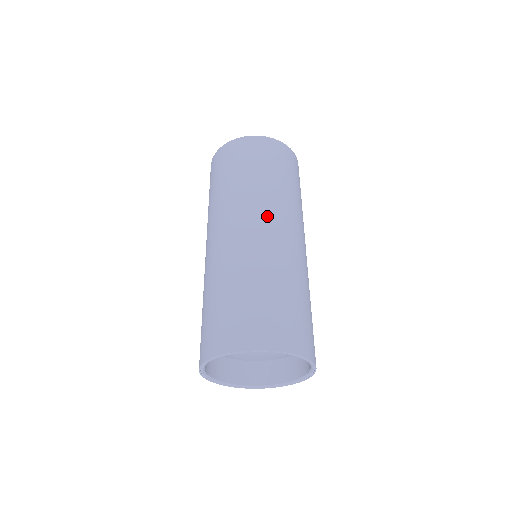
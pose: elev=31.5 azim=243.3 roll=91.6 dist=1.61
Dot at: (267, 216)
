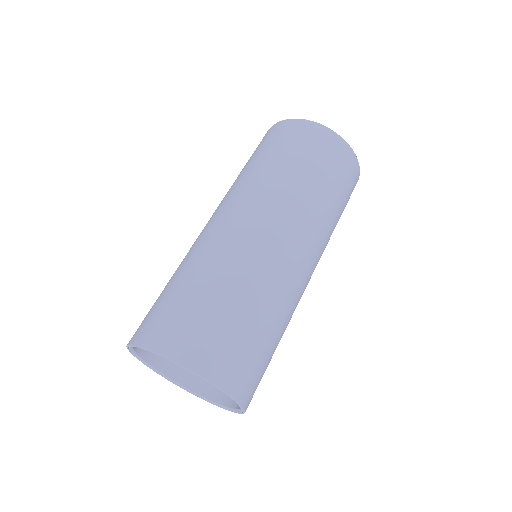
Dot at: (301, 237)
